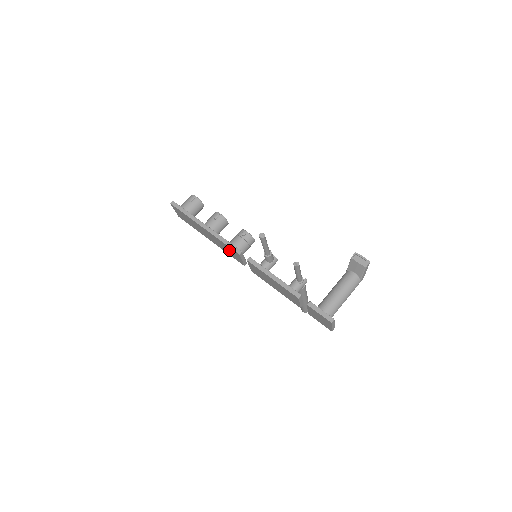
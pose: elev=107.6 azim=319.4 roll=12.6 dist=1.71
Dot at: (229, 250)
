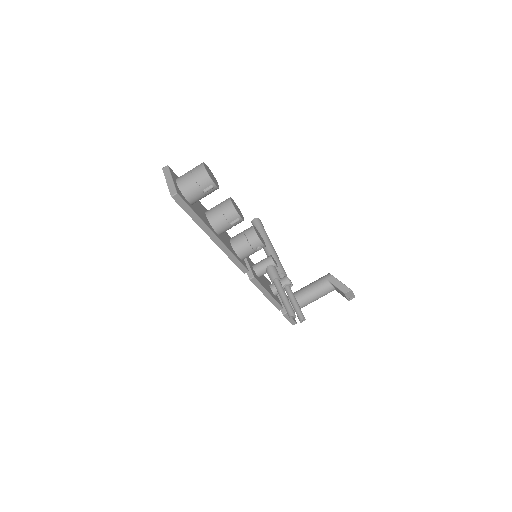
Dot at: occluded
